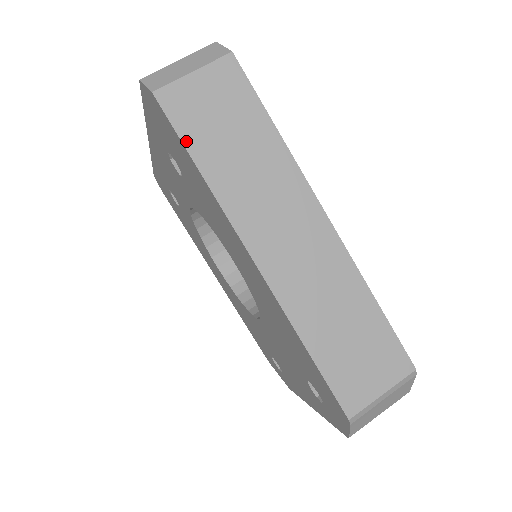
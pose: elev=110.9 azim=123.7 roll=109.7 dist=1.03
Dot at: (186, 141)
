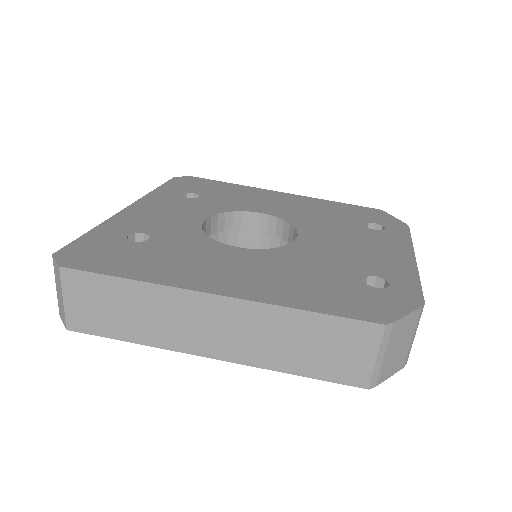
Dot at: (107, 335)
